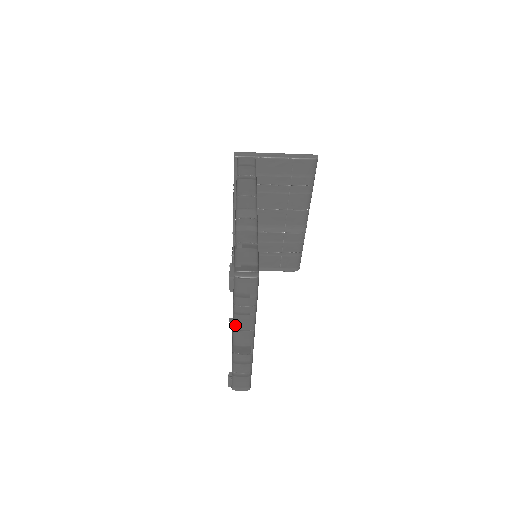
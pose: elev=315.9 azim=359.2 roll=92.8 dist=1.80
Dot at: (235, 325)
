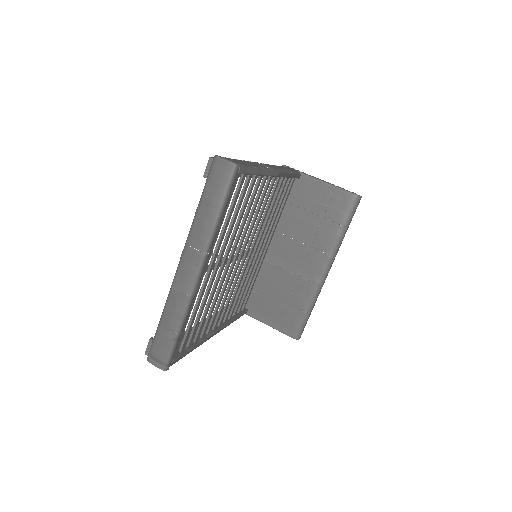
Dot at: (189, 235)
